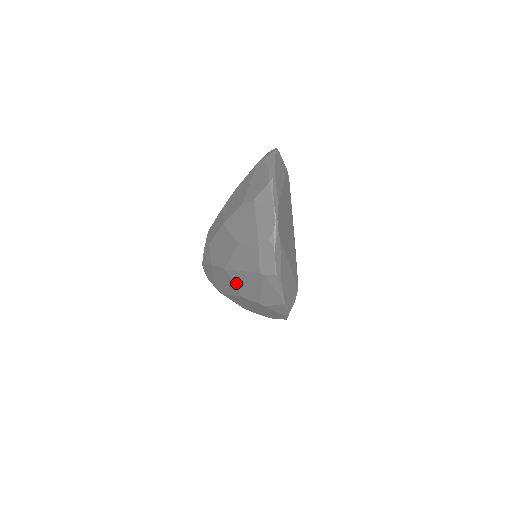
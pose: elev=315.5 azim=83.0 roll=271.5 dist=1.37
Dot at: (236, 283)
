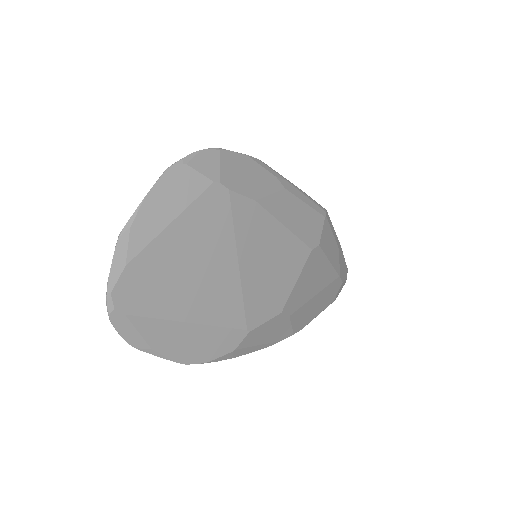
Dot at: occluded
